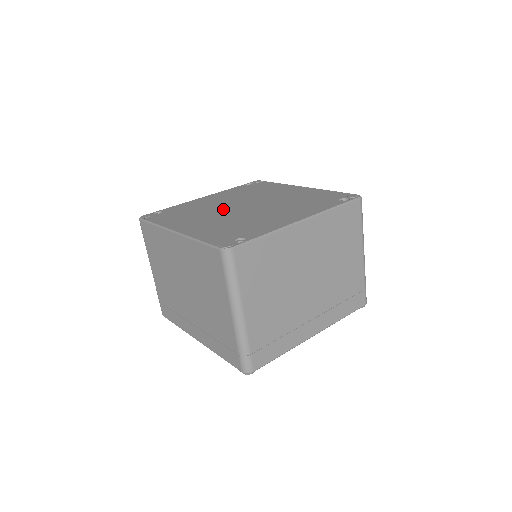
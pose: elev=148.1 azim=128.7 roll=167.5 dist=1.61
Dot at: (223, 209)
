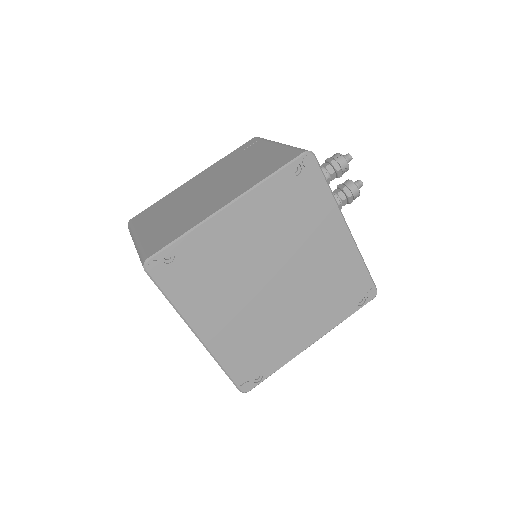
Dot at: (251, 281)
